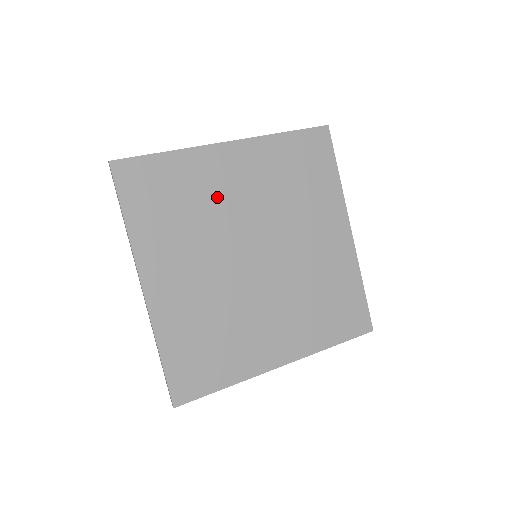
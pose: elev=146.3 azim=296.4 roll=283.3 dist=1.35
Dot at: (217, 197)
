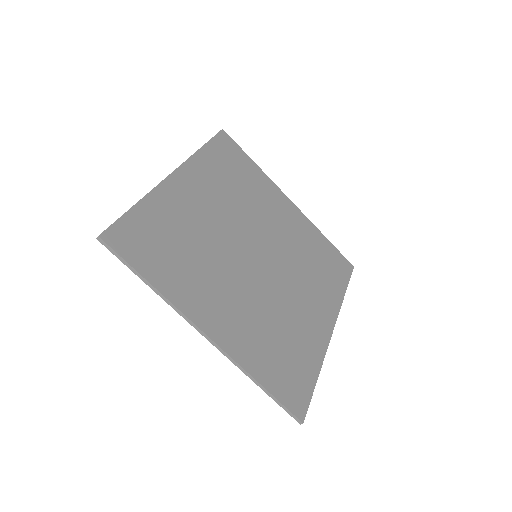
Dot at: (199, 223)
